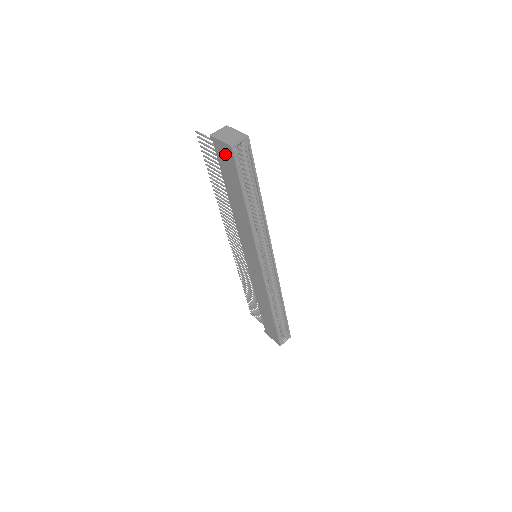
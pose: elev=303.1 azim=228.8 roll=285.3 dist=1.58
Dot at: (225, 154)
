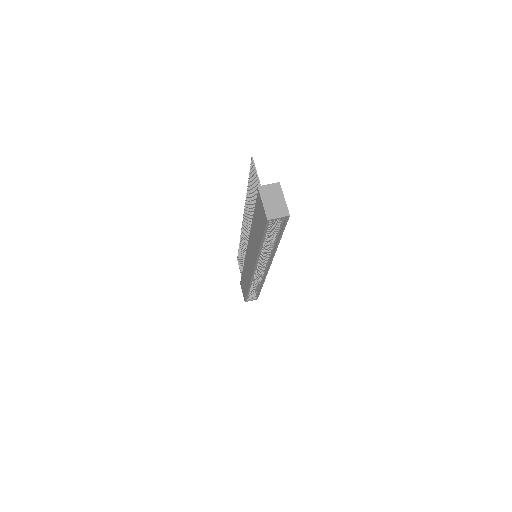
Dot at: (262, 212)
